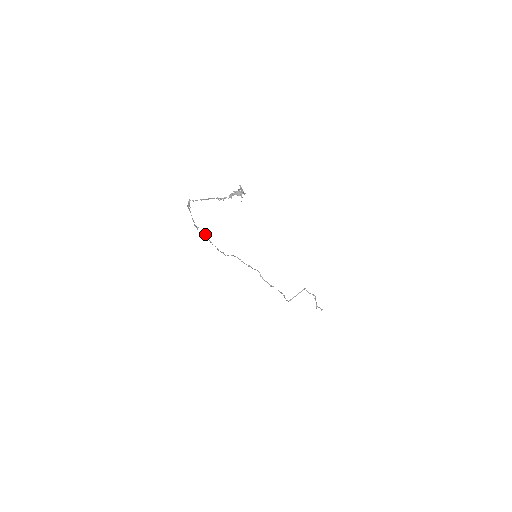
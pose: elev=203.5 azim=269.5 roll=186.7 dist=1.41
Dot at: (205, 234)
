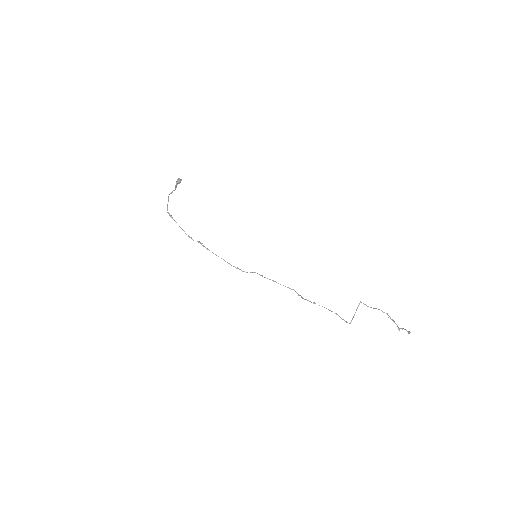
Dot at: occluded
